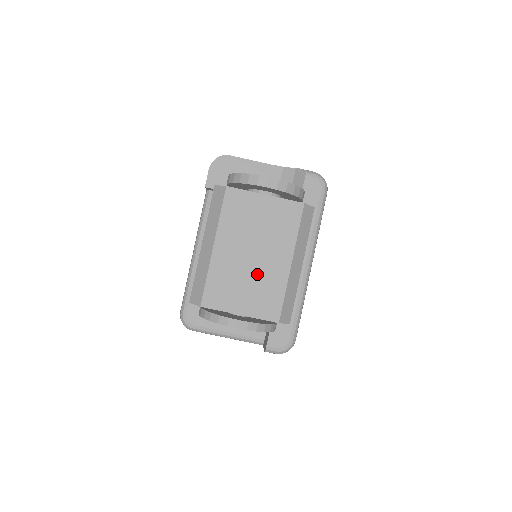
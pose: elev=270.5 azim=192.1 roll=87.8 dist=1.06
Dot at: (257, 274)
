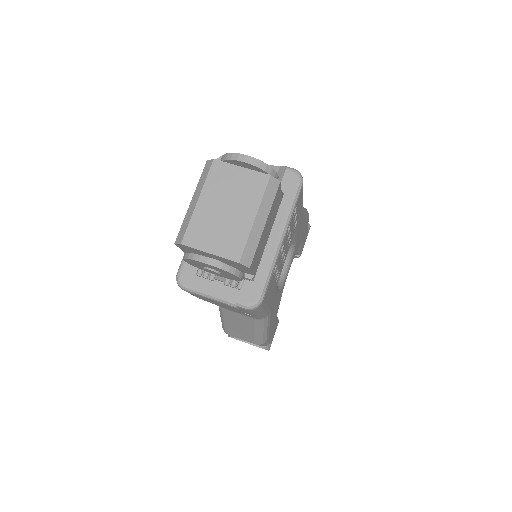
Dot at: (227, 224)
